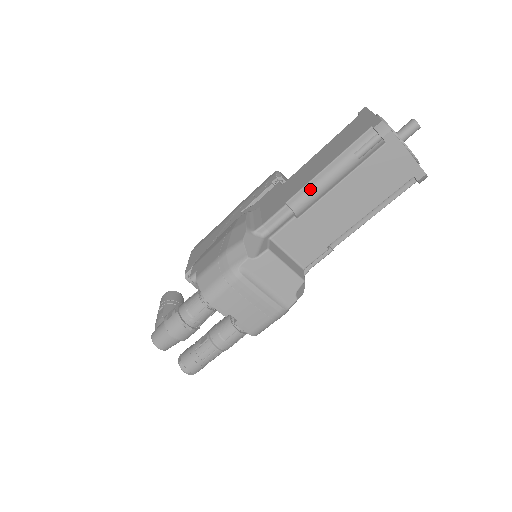
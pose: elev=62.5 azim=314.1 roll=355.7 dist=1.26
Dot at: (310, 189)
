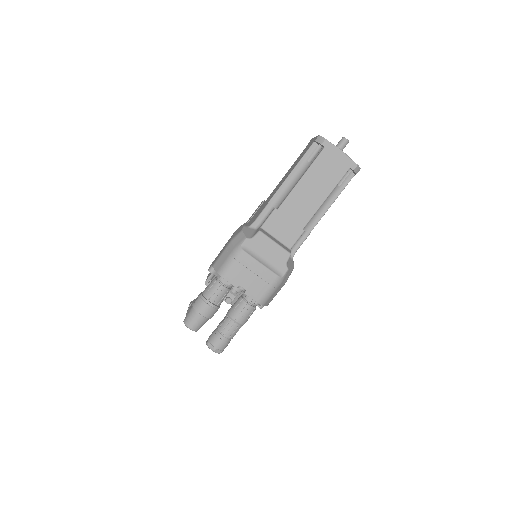
Dot at: (283, 190)
